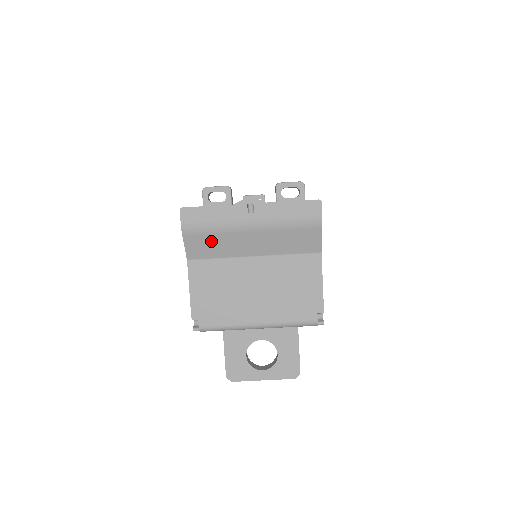
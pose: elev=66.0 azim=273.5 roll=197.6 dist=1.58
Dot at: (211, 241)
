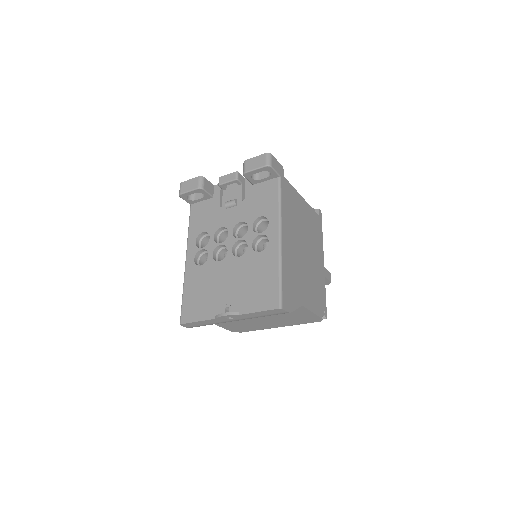
Dot at: occluded
